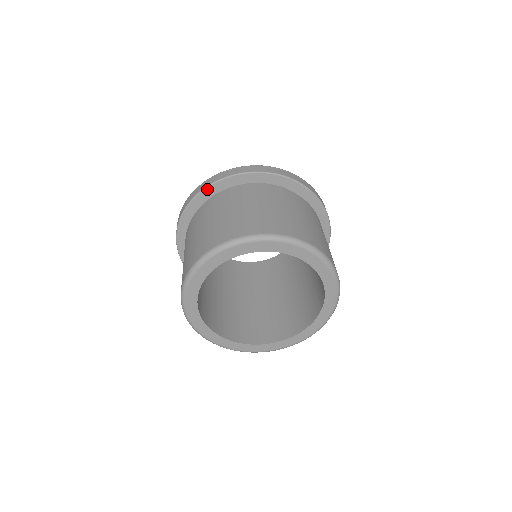
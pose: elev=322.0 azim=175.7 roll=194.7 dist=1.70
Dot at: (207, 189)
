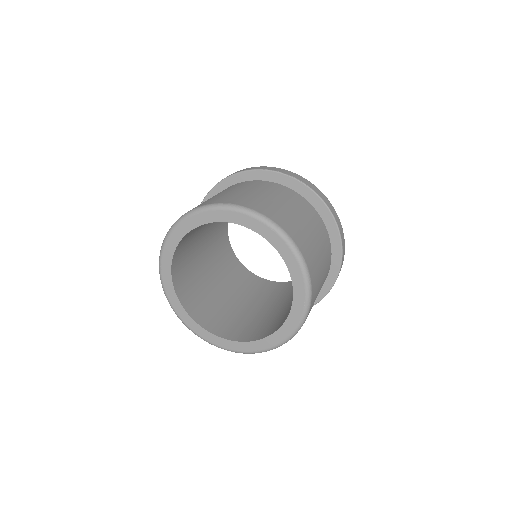
Dot at: occluded
